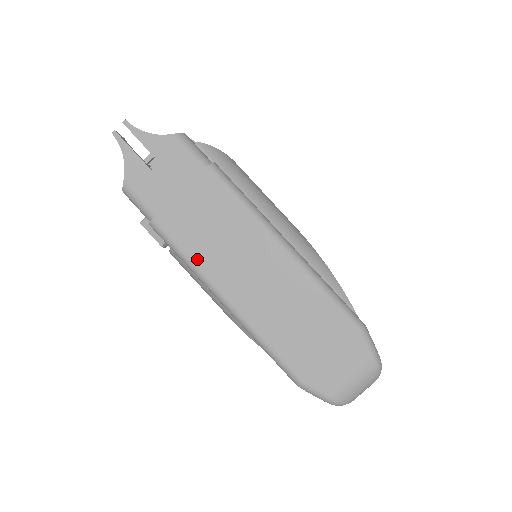
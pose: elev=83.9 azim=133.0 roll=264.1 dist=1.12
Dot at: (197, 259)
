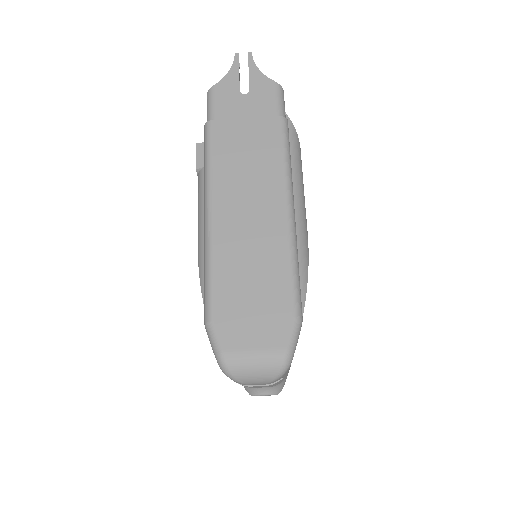
Dot at: (217, 168)
